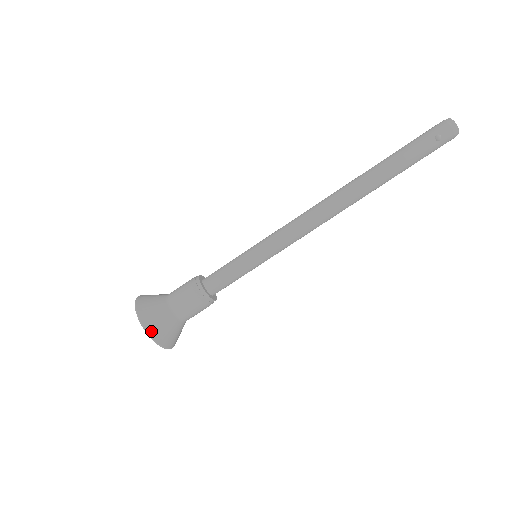
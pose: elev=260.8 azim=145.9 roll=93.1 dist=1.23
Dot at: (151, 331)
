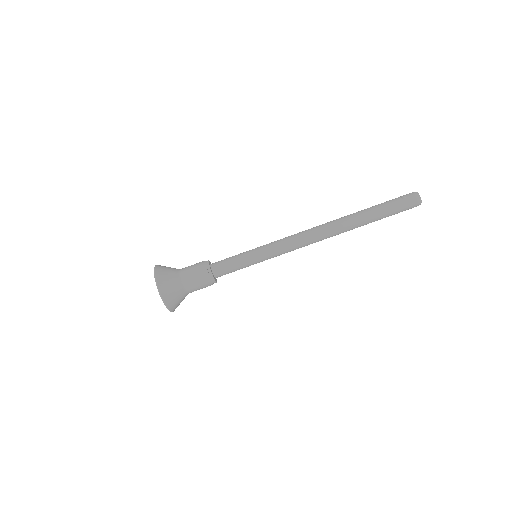
Dot at: (158, 272)
